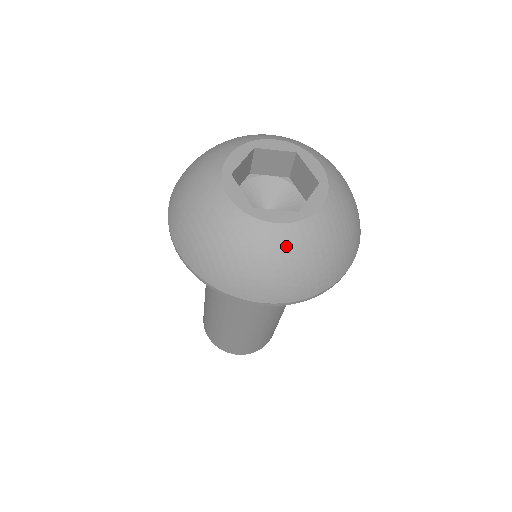
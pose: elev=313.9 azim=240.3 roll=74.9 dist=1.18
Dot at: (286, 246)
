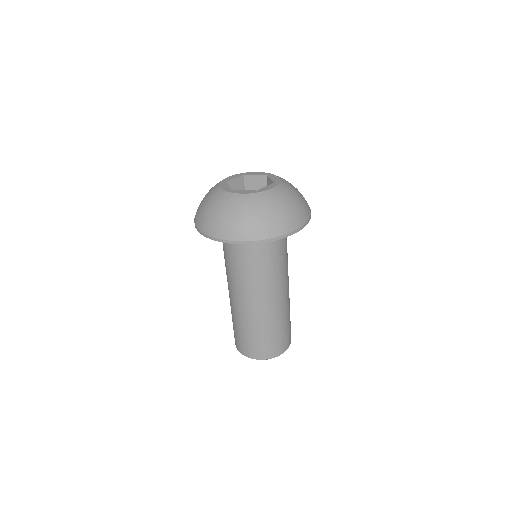
Dot at: (246, 204)
